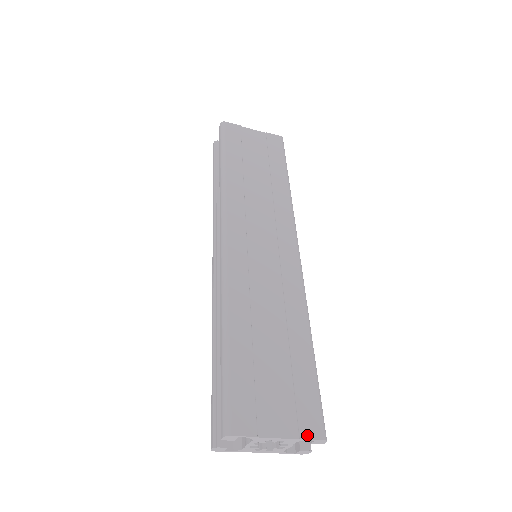
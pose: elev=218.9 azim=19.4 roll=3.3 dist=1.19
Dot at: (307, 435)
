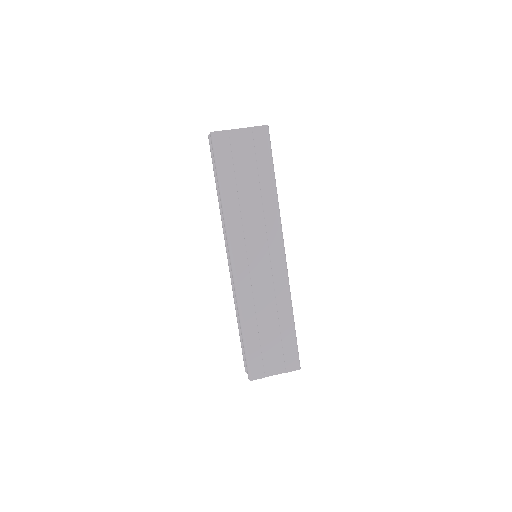
Dot at: (290, 370)
